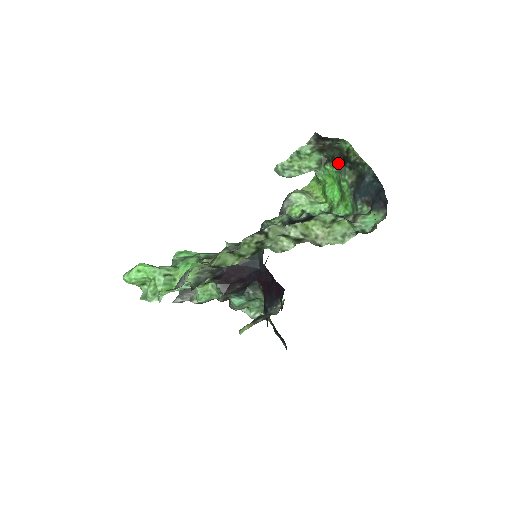
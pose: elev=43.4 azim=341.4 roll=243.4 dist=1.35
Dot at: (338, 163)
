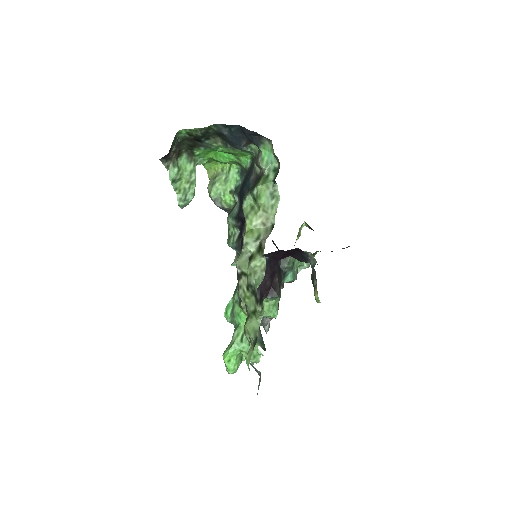
Dot at: (197, 145)
